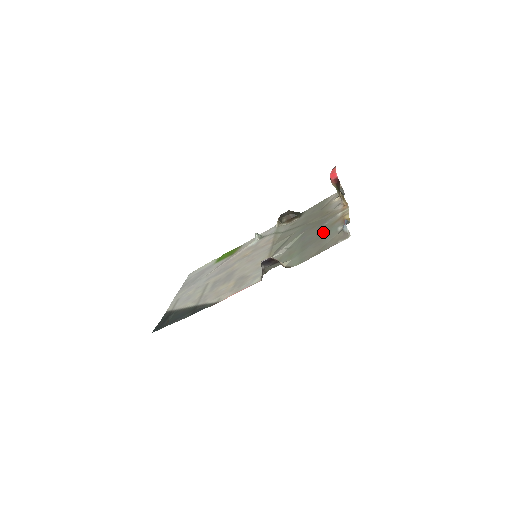
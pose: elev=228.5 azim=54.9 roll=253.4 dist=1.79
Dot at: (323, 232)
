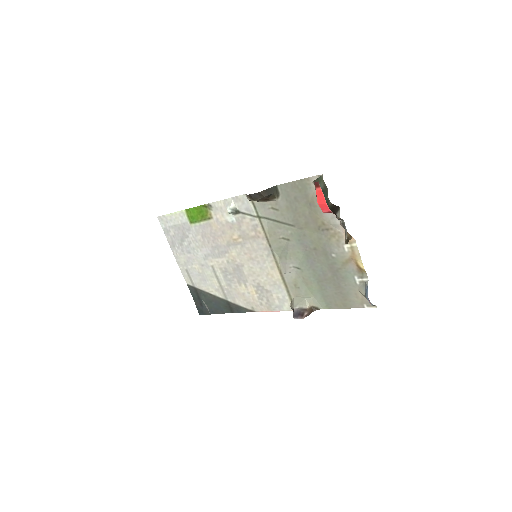
Dot at: (337, 273)
